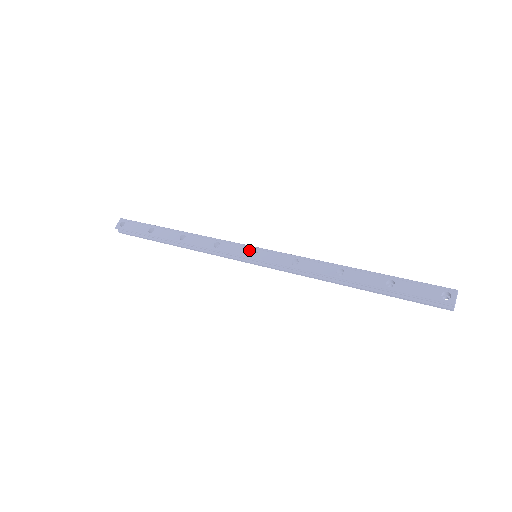
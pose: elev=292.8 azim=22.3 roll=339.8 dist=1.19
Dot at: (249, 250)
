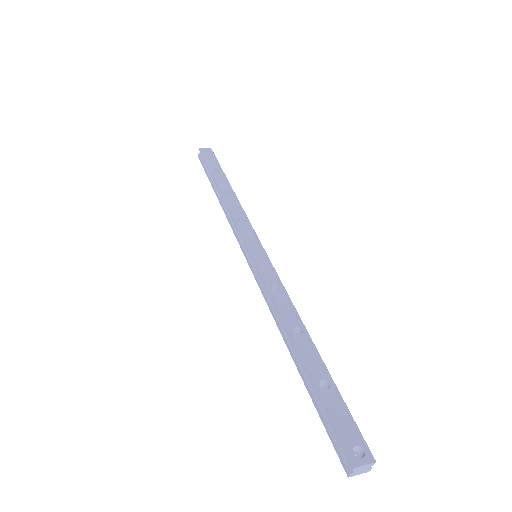
Dot at: (257, 245)
